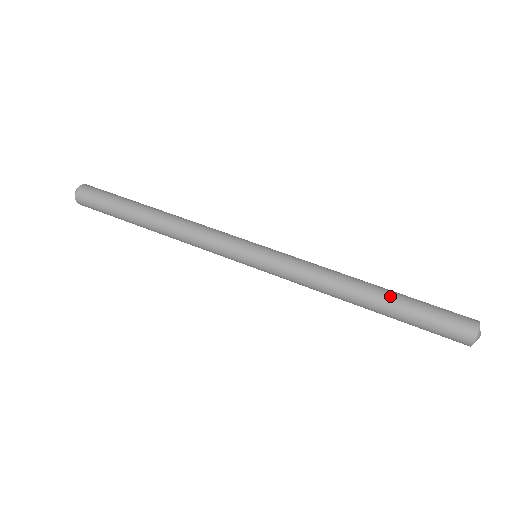
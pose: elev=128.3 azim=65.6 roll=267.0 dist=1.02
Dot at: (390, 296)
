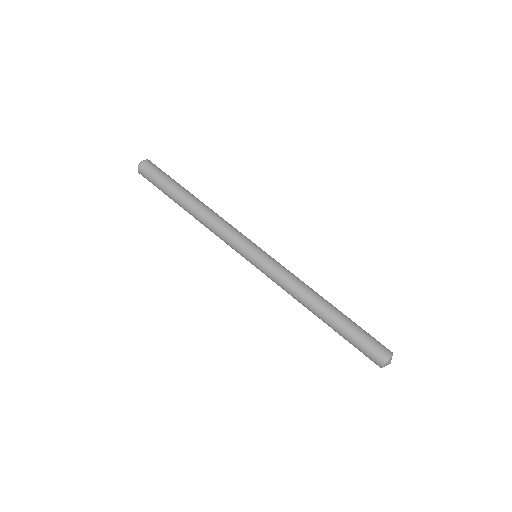
Dot at: (341, 314)
